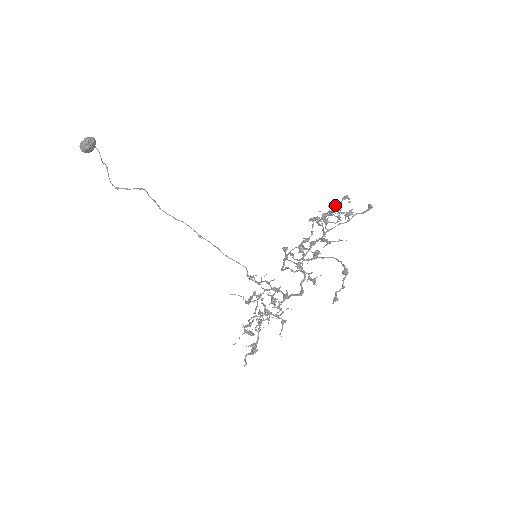
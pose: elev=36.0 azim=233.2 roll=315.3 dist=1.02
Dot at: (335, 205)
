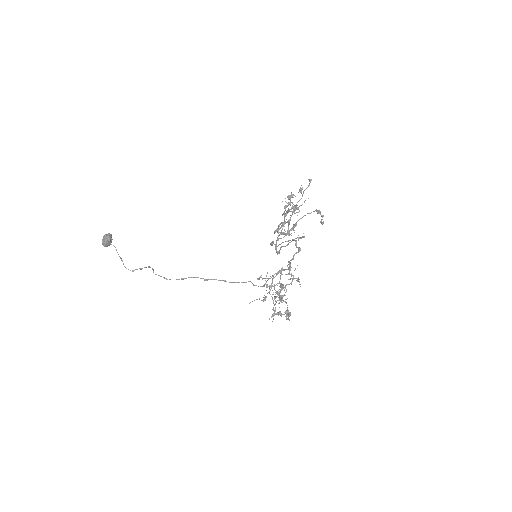
Dot at: (289, 195)
